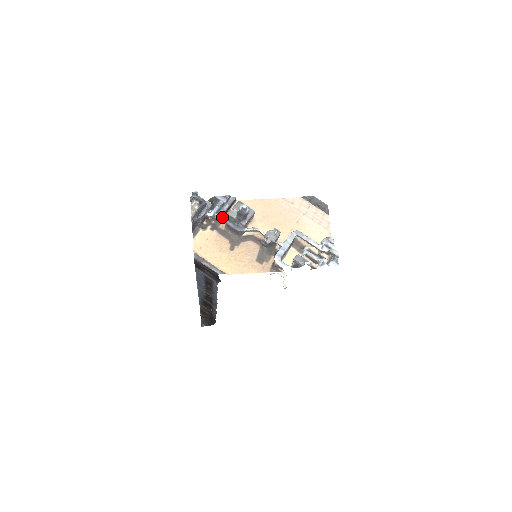
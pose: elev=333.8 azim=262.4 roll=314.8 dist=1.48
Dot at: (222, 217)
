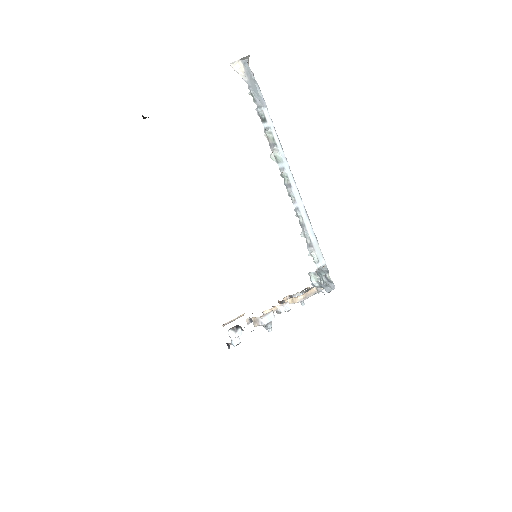
Dot at: (247, 321)
